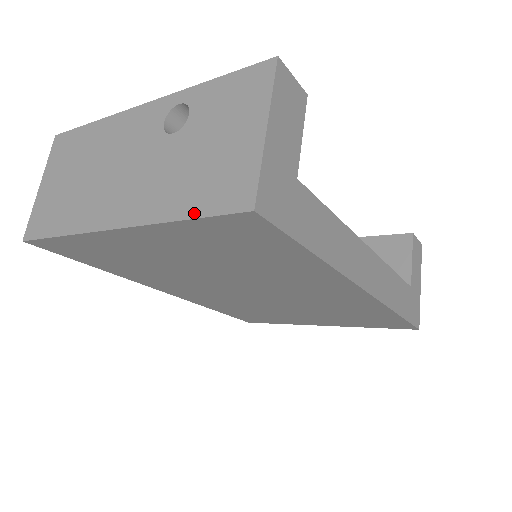
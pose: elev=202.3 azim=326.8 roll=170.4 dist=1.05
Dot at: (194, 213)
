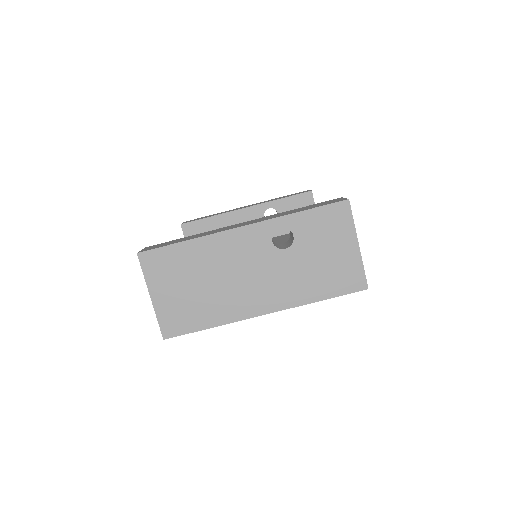
Dot at: (329, 296)
